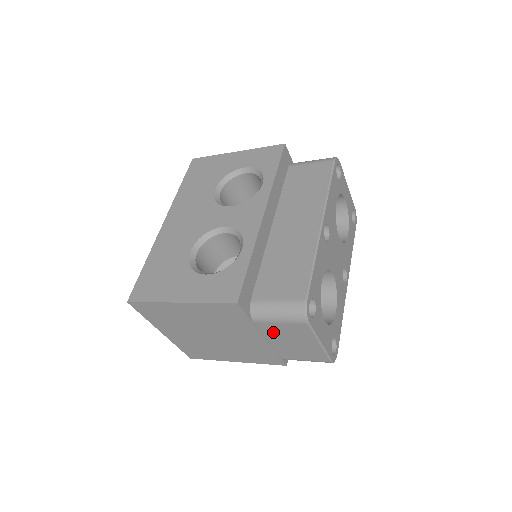
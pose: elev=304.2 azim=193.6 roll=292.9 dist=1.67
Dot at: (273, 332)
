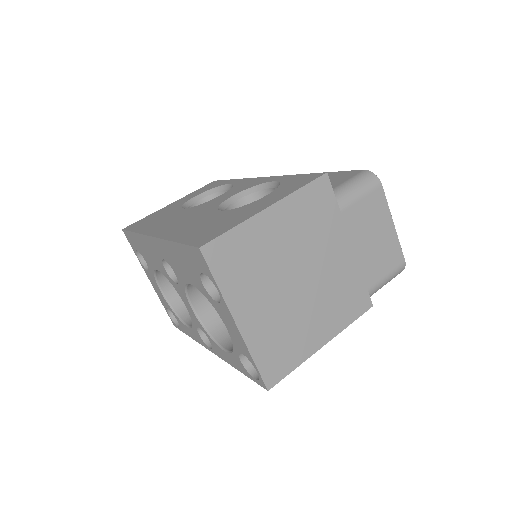
Dot at: (357, 224)
